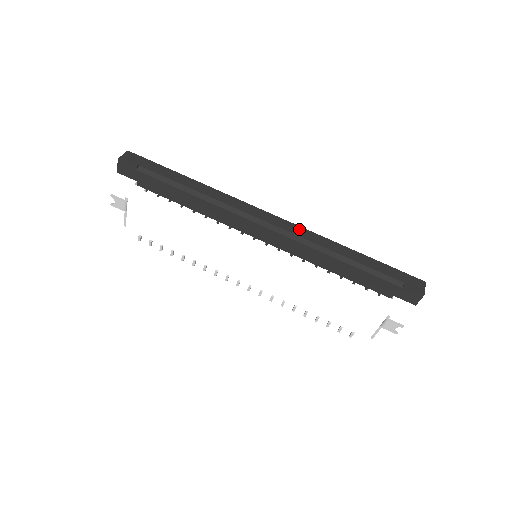
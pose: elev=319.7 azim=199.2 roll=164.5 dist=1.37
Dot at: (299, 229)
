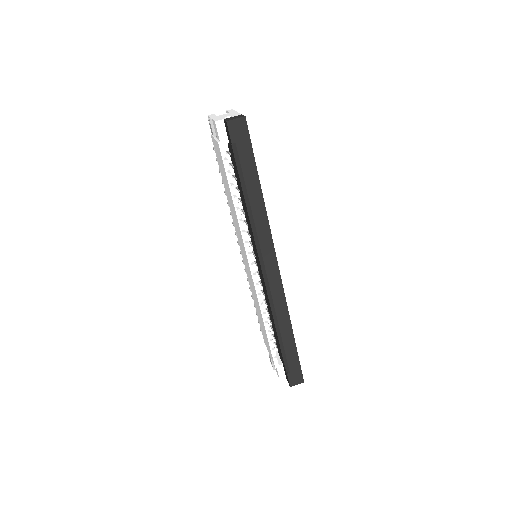
Dot at: (280, 293)
